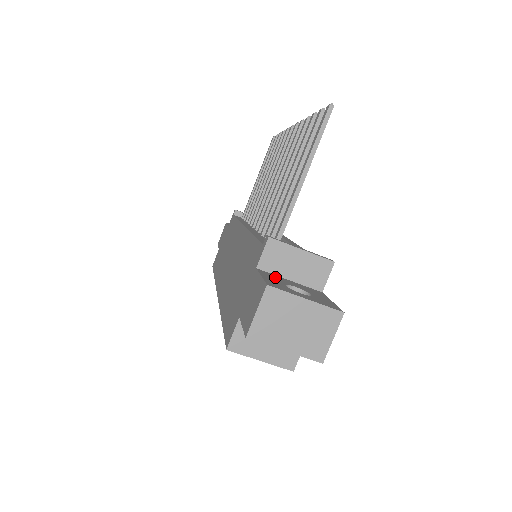
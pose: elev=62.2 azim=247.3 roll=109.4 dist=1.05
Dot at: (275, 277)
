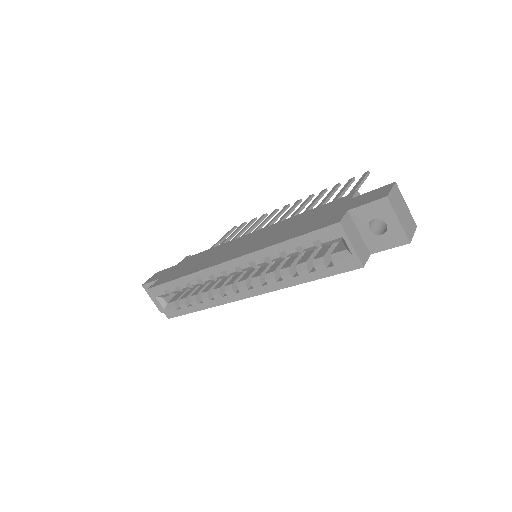
Dot at: occluded
